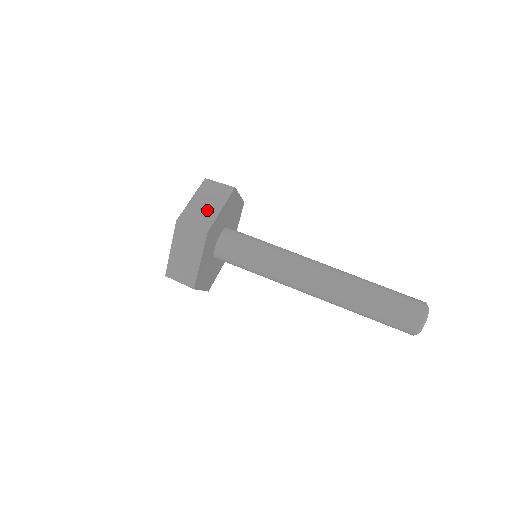
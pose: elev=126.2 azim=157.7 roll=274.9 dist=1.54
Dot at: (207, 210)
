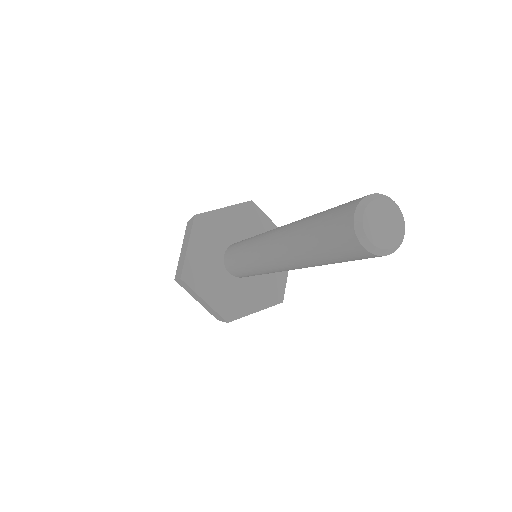
Dot at: occluded
